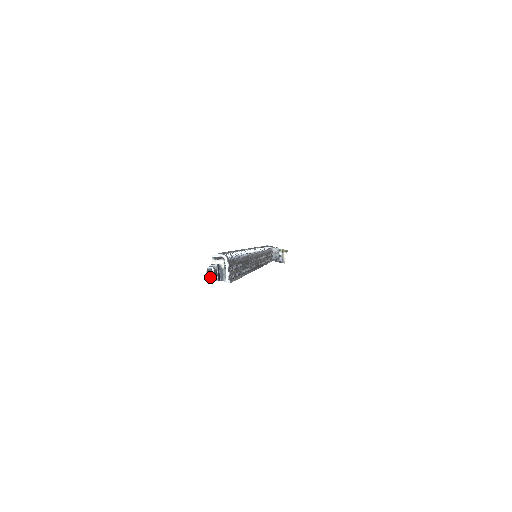
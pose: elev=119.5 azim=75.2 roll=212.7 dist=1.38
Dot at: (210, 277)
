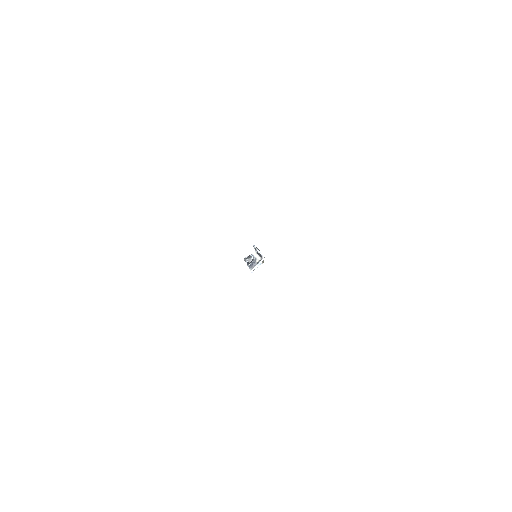
Dot at: (247, 260)
